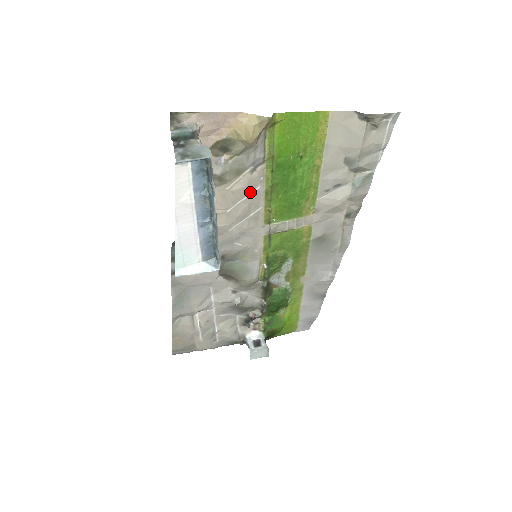
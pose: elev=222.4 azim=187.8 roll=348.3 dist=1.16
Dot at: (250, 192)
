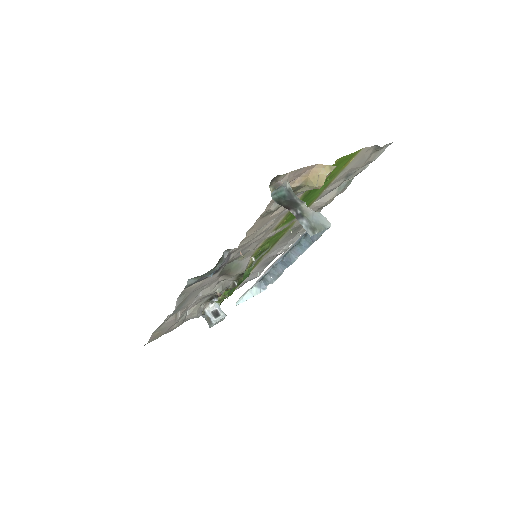
Dot at: (280, 213)
